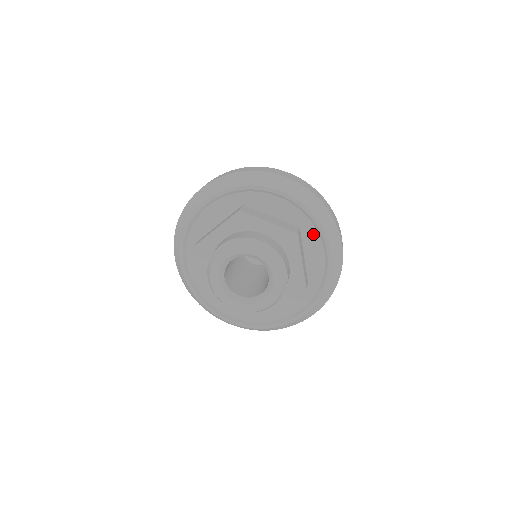
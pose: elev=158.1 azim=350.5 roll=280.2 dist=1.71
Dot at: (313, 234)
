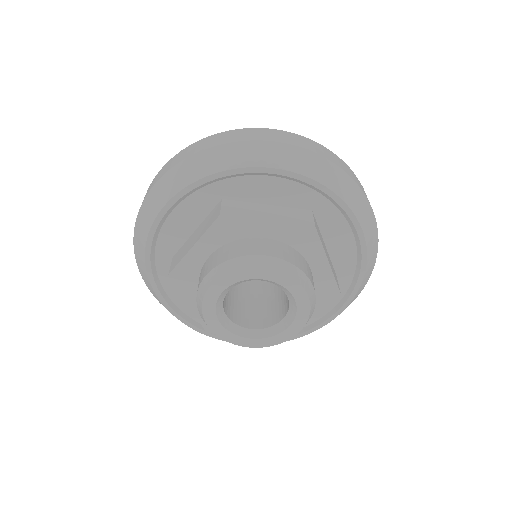
Dot at: (340, 290)
